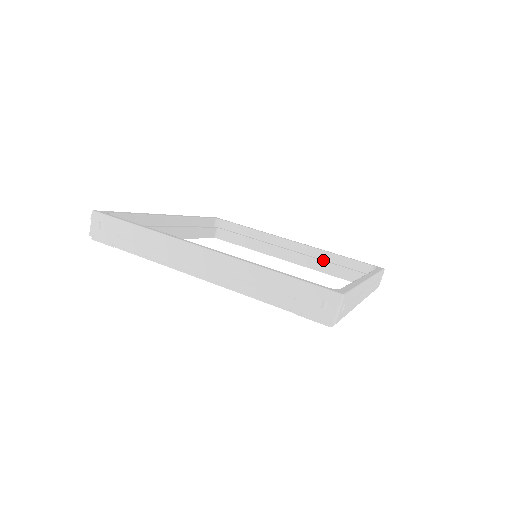
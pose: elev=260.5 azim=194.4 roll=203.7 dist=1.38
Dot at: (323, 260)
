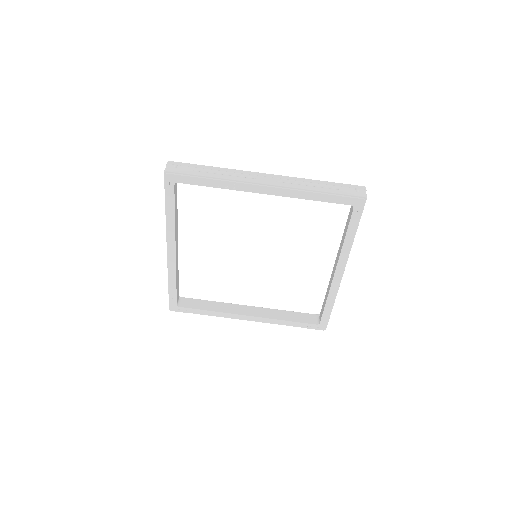
Dot at: (279, 313)
